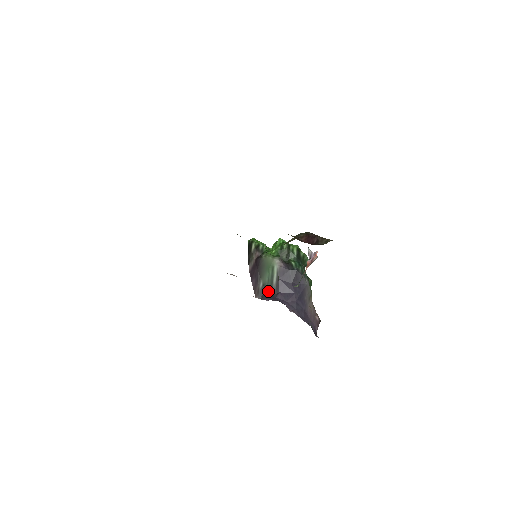
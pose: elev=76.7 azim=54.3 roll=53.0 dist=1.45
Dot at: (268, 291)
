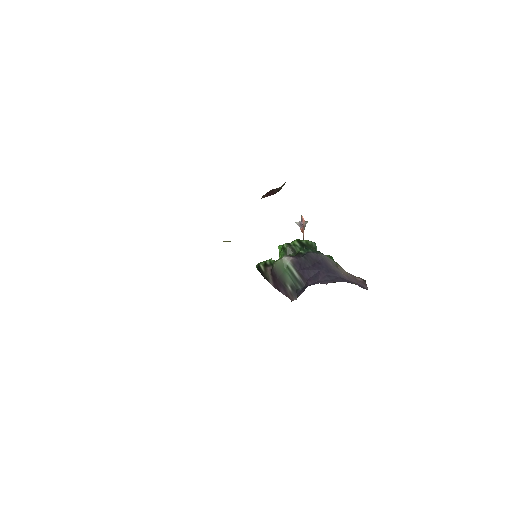
Dot at: (298, 287)
